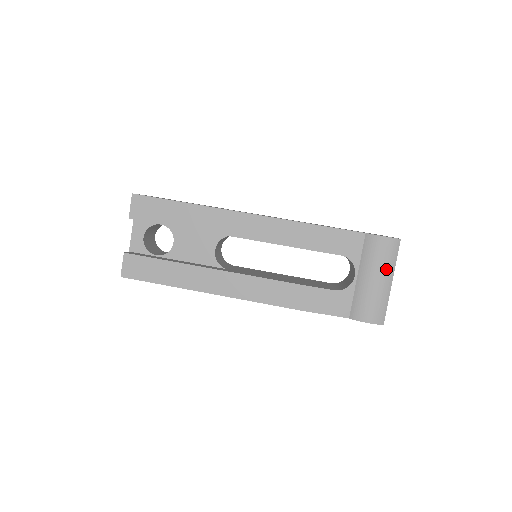
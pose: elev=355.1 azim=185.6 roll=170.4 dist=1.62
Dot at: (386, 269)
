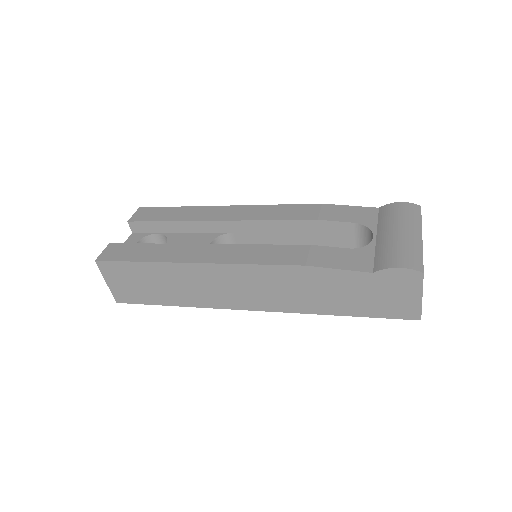
Dot at: (410, 224)
